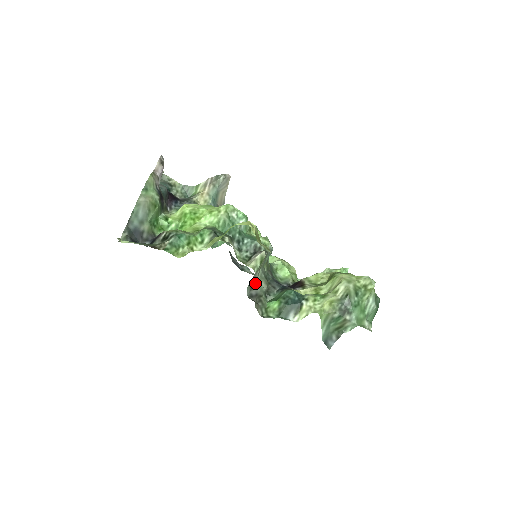
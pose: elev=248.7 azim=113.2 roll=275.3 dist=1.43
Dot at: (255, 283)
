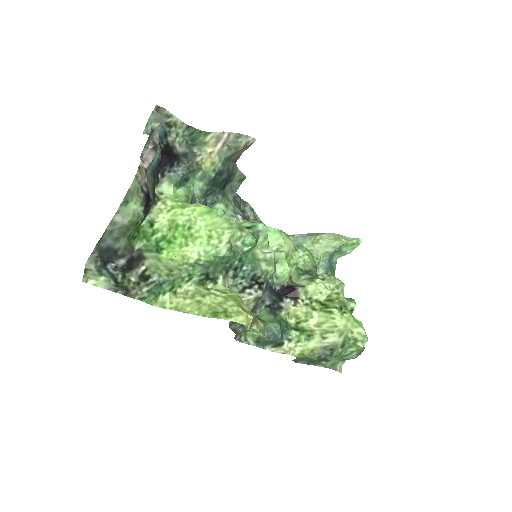
Dot at: occluded
